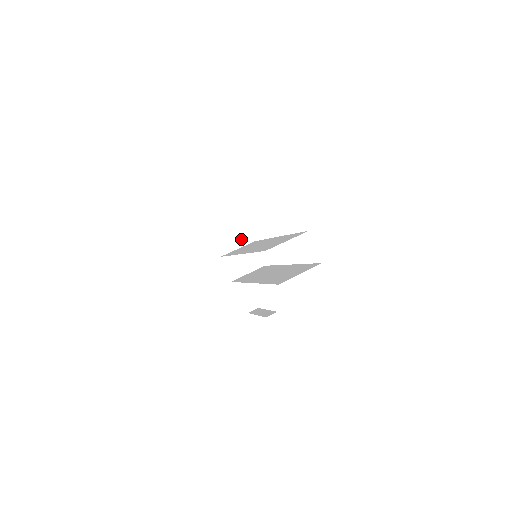
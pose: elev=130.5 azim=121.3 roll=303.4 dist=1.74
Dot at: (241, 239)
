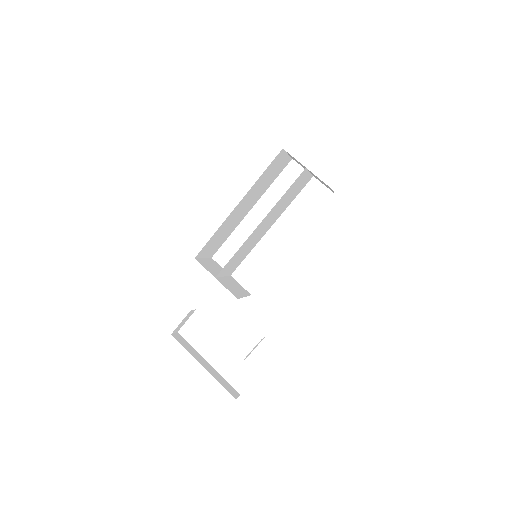
Dot at: occluded
